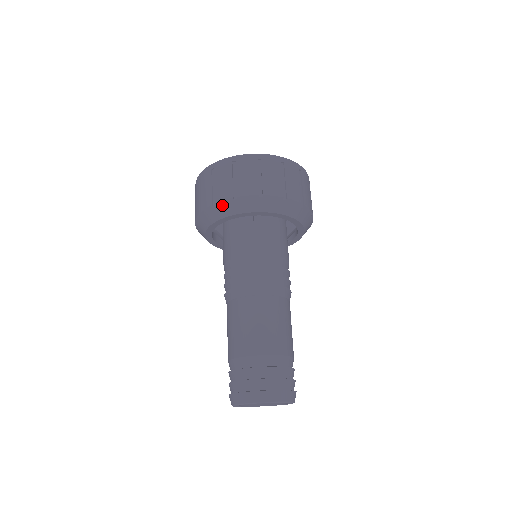
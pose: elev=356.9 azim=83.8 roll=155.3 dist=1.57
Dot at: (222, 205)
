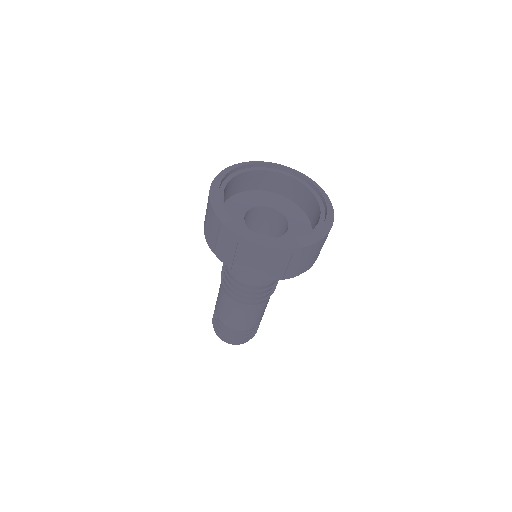
Dot at: occluded
